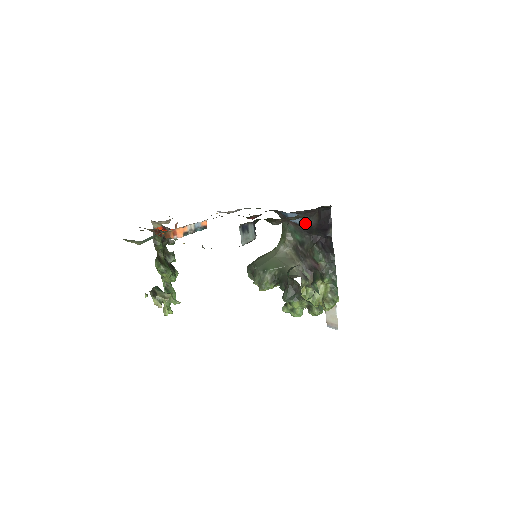
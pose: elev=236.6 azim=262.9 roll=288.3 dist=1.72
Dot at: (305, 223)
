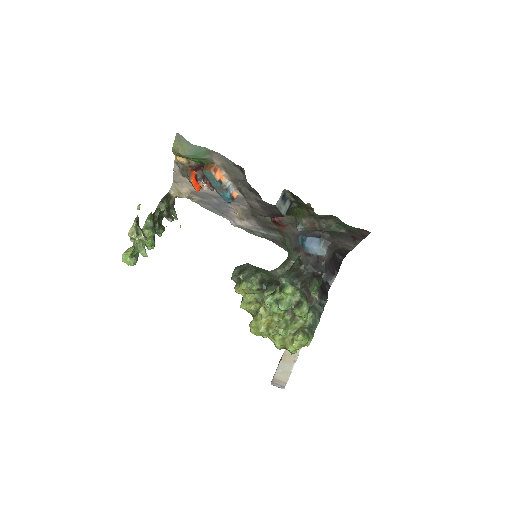
Dot at: (320, 251)
